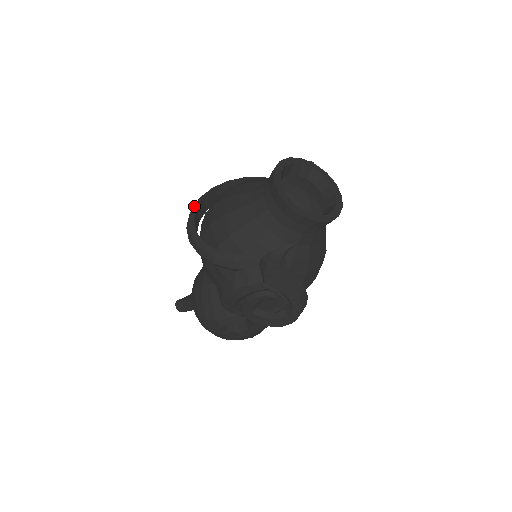
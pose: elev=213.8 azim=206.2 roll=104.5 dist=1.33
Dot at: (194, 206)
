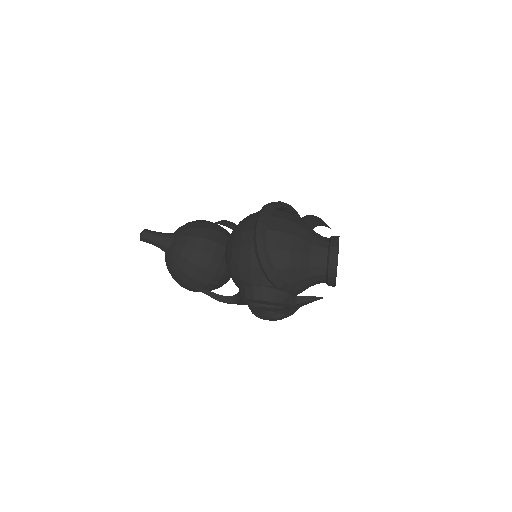
Dot at: (264, 221)
